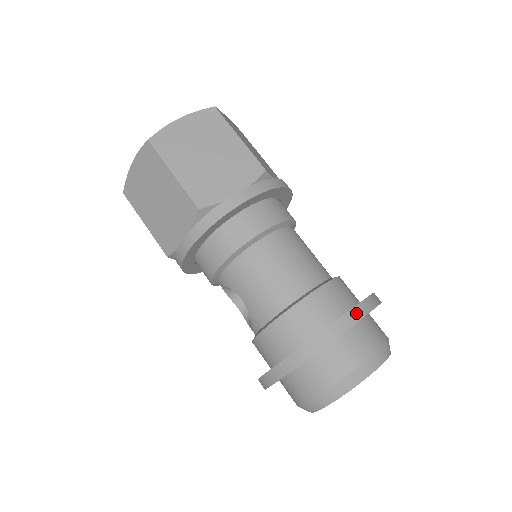
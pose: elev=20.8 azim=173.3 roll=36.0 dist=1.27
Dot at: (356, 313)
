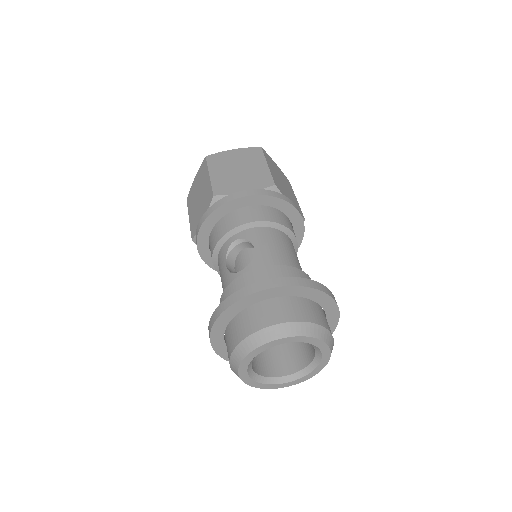
Dot at: occluded
